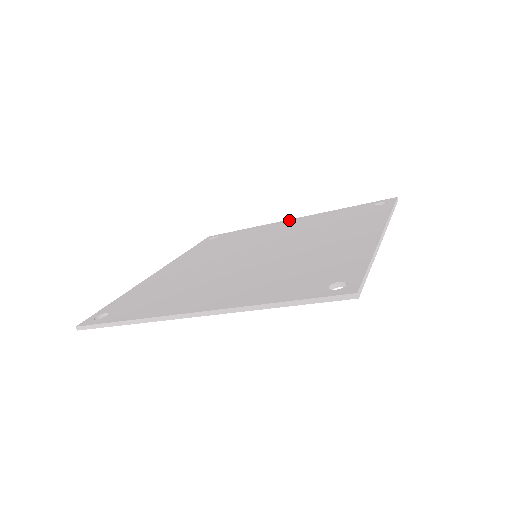
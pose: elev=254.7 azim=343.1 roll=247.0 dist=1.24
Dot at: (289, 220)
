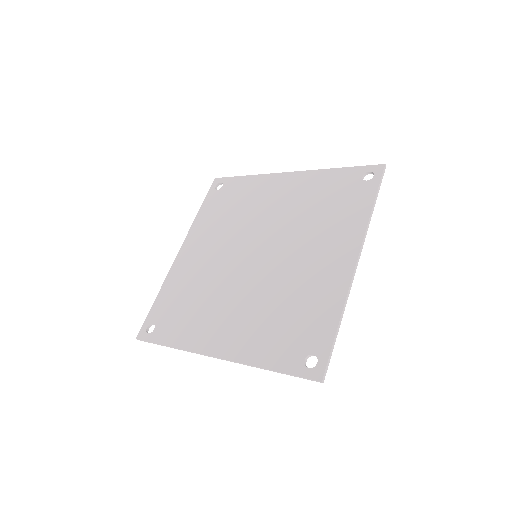
Dot at: (285, 175)
